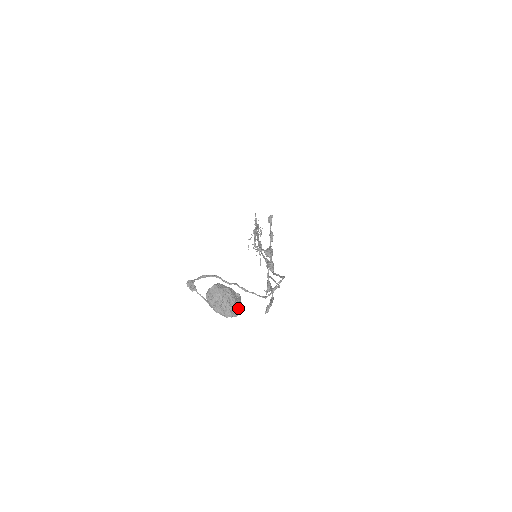
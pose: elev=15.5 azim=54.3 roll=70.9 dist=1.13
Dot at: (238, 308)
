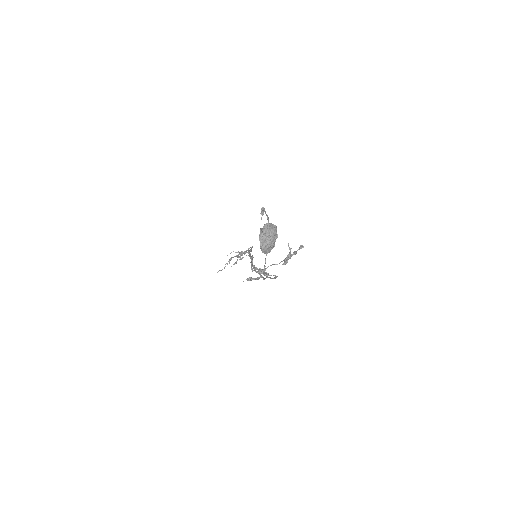
Dot at: (268, 250)
